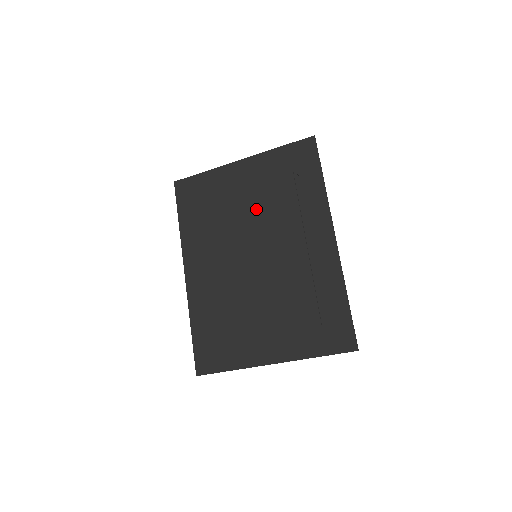
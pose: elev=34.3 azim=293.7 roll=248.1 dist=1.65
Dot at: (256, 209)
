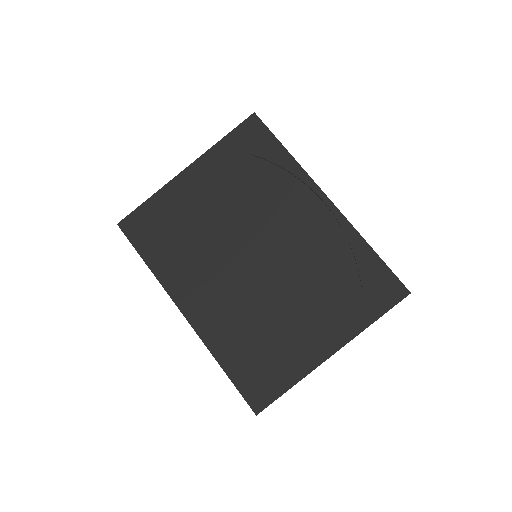
Dot at: (230, 209)
